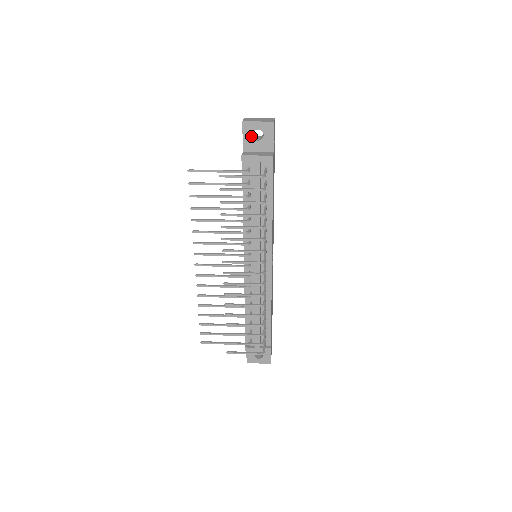
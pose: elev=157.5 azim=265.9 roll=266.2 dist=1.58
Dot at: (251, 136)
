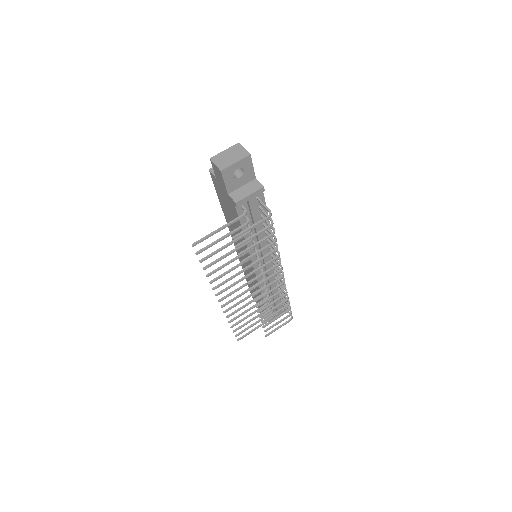
Dot at: (232, 178)
